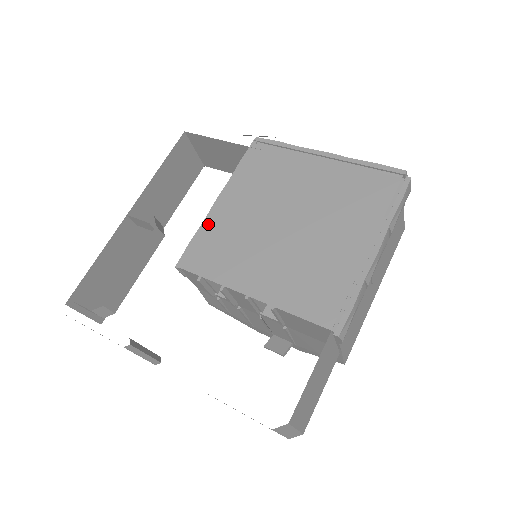
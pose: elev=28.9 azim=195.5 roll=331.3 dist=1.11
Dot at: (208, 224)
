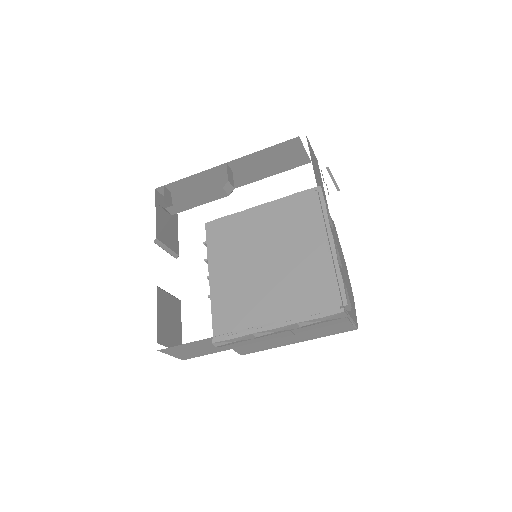
Dot at: (240, 216)
